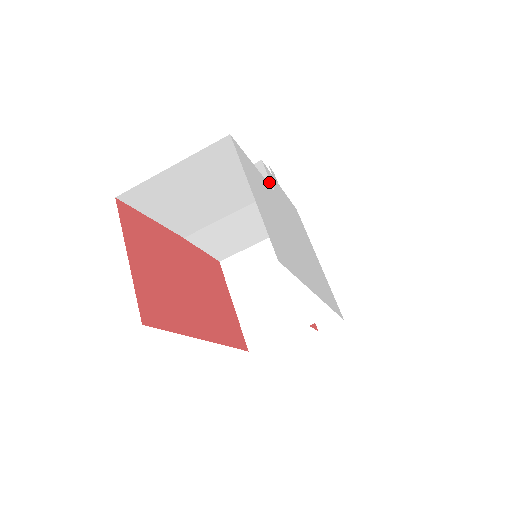
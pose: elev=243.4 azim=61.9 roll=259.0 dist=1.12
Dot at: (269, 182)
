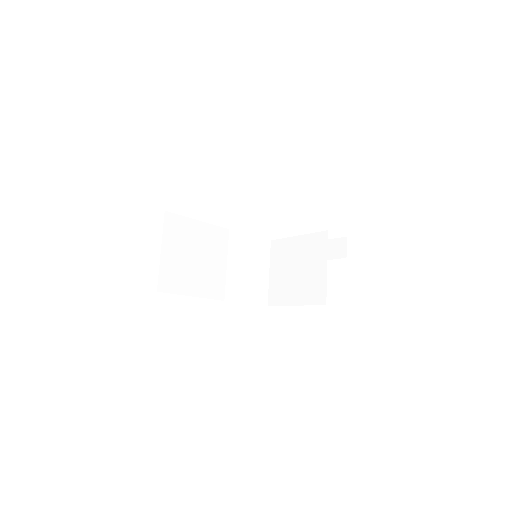
Dot at: occluded
